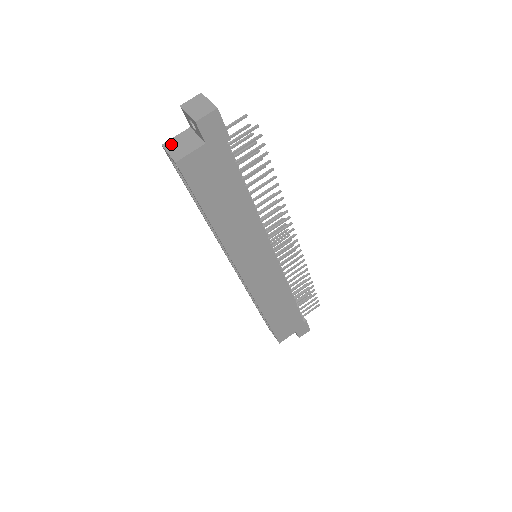
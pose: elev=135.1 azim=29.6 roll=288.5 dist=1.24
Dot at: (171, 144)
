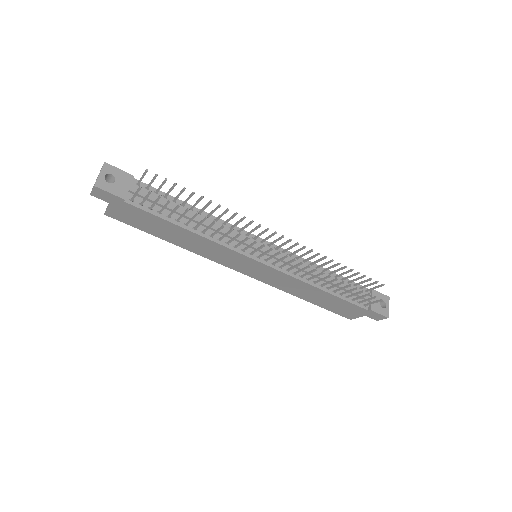
Dot at: occluded
